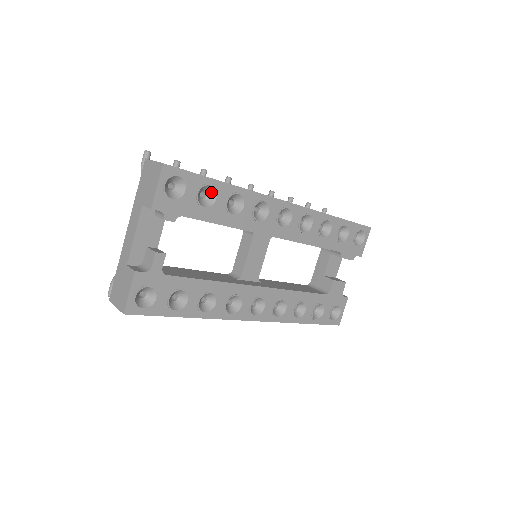
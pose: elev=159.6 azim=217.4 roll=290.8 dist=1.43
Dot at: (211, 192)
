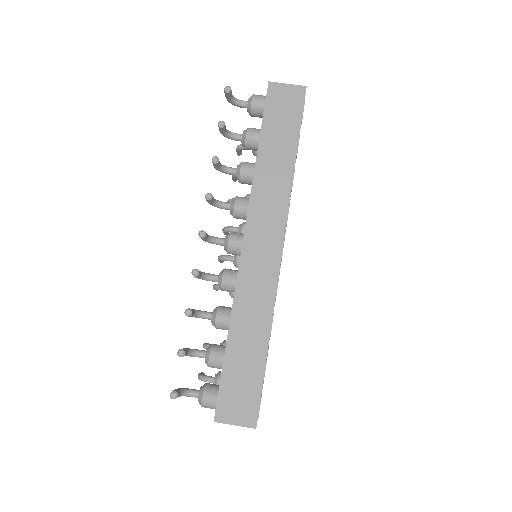
Dot at: occluded
